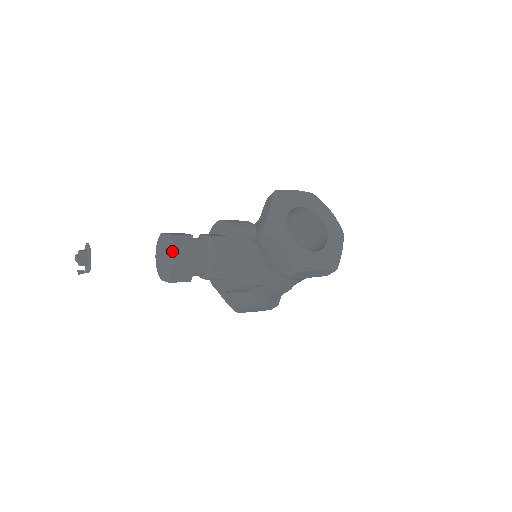
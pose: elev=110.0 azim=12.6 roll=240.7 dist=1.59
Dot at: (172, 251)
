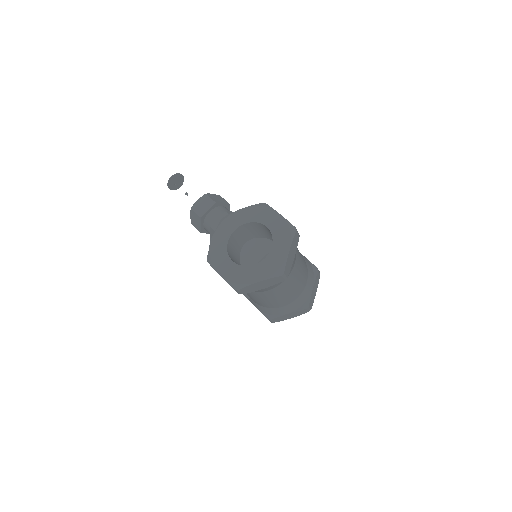
Dot at: (195, 202)
